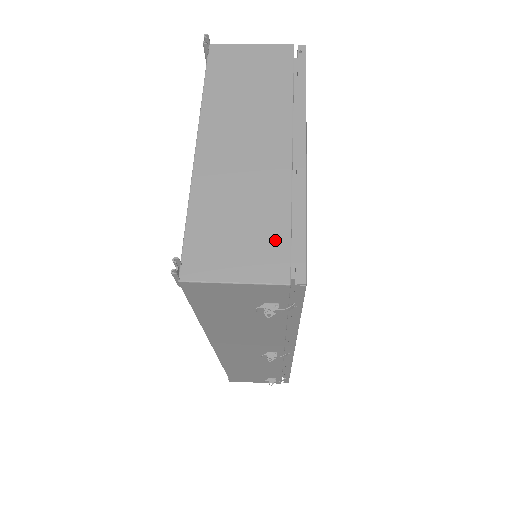
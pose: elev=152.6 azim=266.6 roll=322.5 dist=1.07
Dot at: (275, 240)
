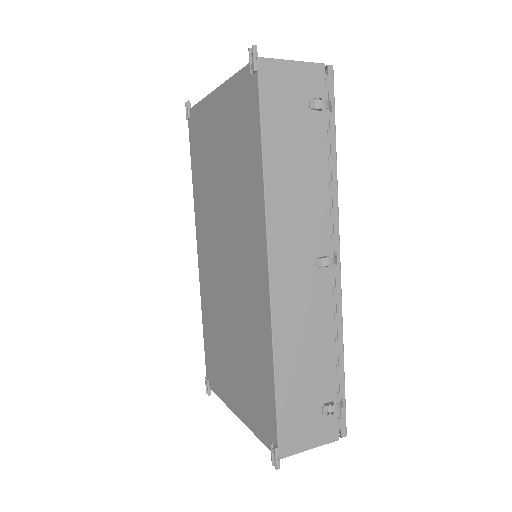
Dot at: occluded
